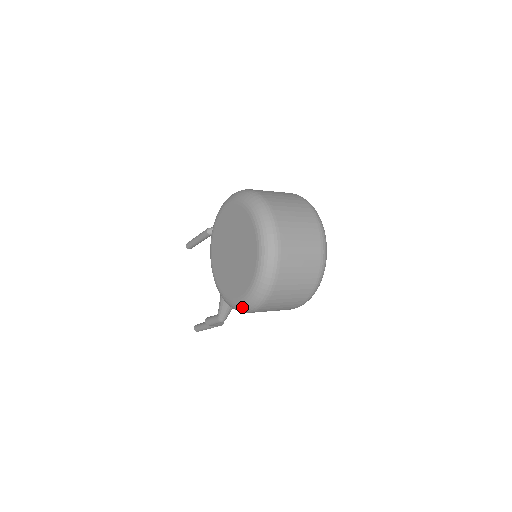
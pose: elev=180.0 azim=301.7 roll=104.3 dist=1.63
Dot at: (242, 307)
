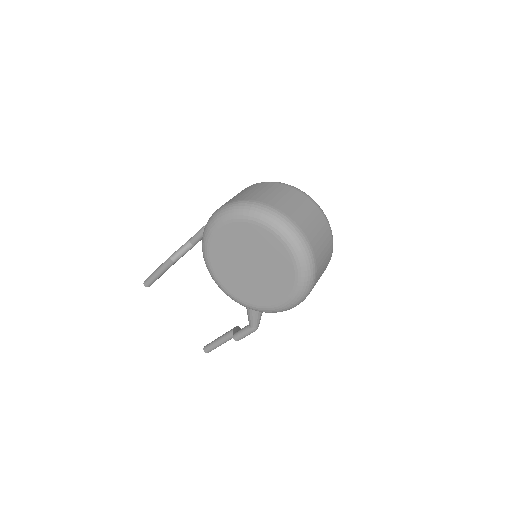
Dot at: (289, 307)
